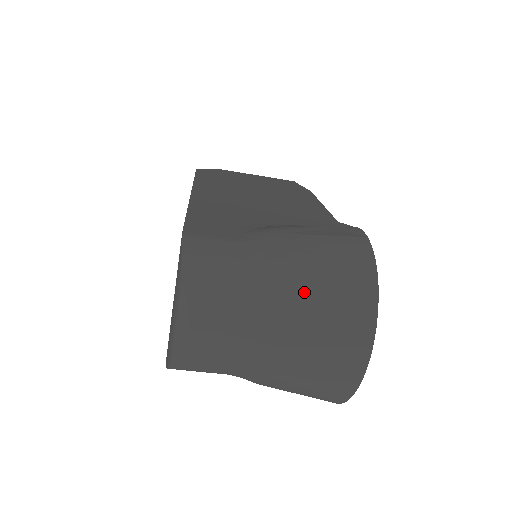
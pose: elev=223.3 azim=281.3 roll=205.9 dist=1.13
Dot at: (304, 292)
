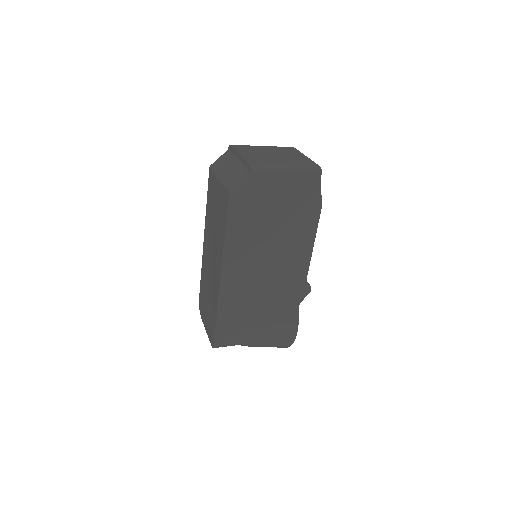
Dot at: occluded
